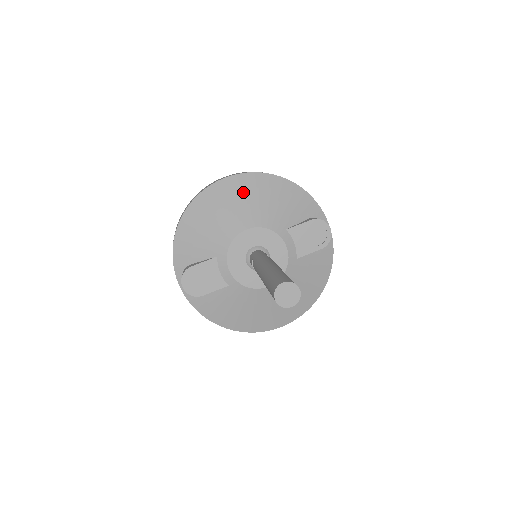
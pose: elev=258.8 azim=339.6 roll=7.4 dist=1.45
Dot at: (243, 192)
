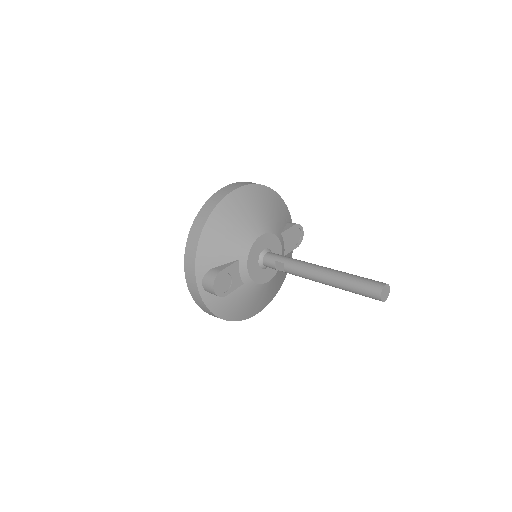
Dot at: (252, 202)
